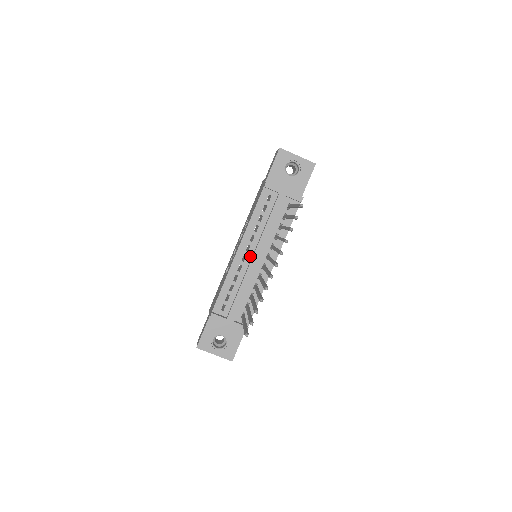
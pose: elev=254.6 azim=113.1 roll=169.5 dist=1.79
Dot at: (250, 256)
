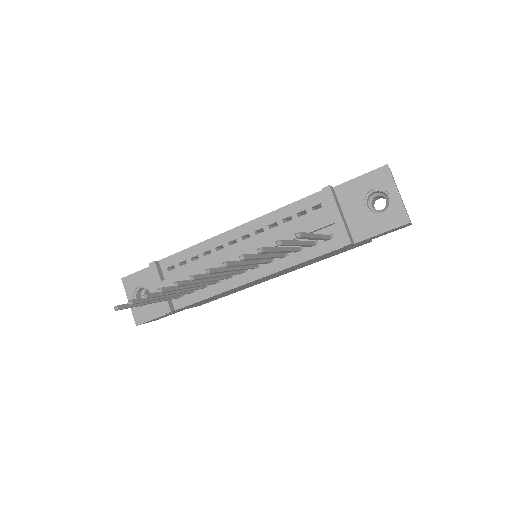
Dot at: (240, 247)
